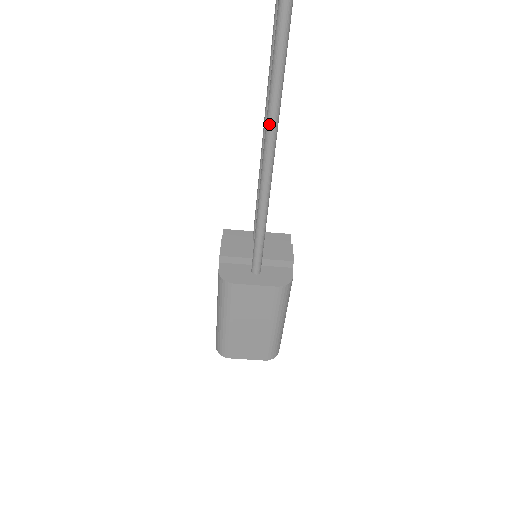
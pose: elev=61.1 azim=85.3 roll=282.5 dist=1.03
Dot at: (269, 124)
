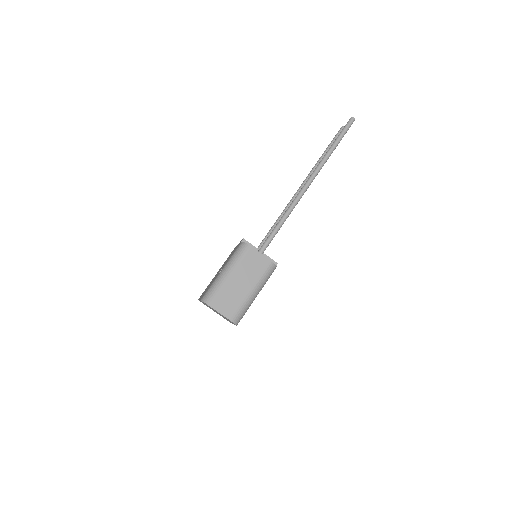
Dot at: (308, 182)
